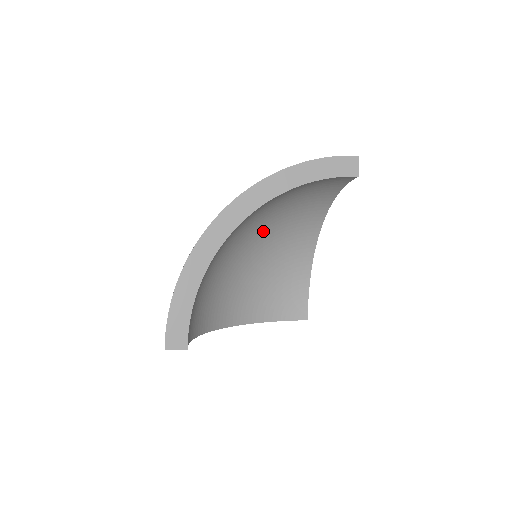
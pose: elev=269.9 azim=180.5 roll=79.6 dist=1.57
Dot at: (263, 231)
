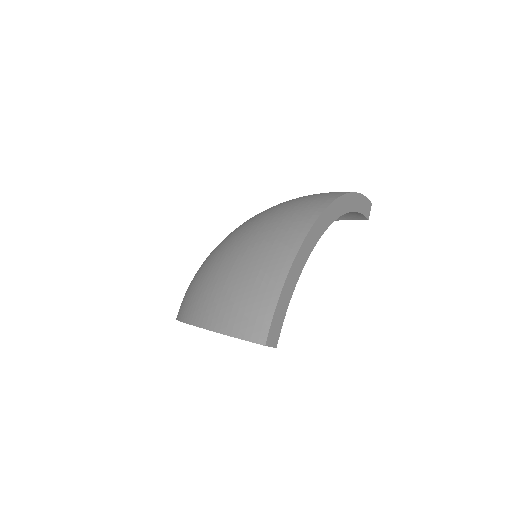
Dot at: occluded
